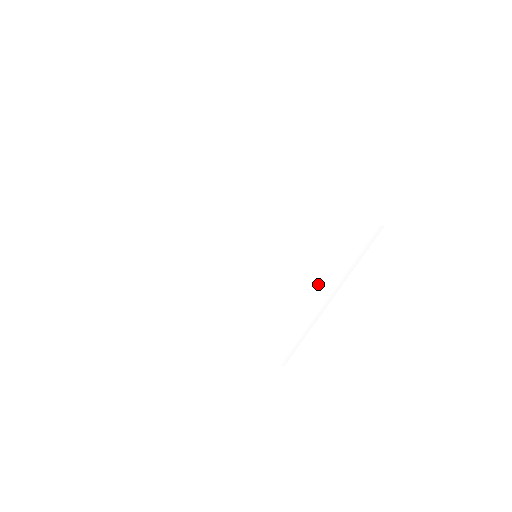
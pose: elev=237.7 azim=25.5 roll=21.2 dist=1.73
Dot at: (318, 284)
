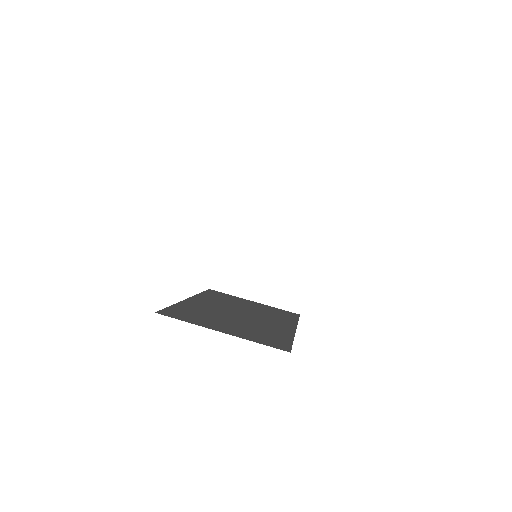
Dot at: occluded
